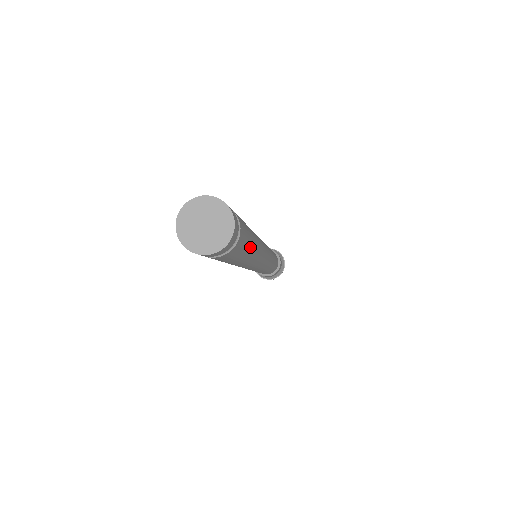
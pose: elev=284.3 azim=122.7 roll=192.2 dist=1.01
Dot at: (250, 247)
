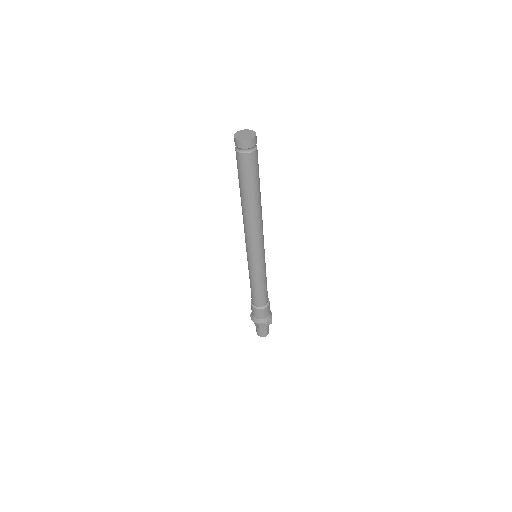
Dot at: (256, 182)
